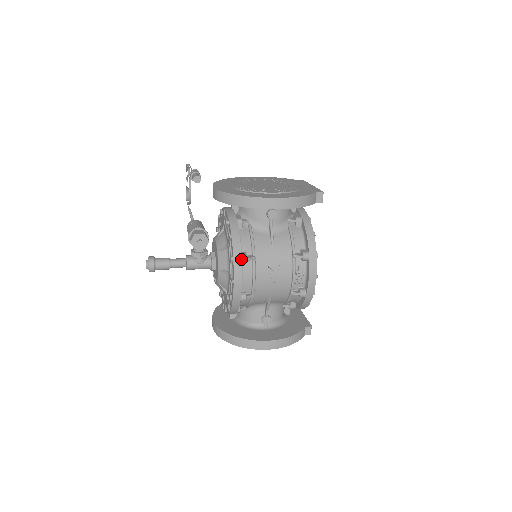
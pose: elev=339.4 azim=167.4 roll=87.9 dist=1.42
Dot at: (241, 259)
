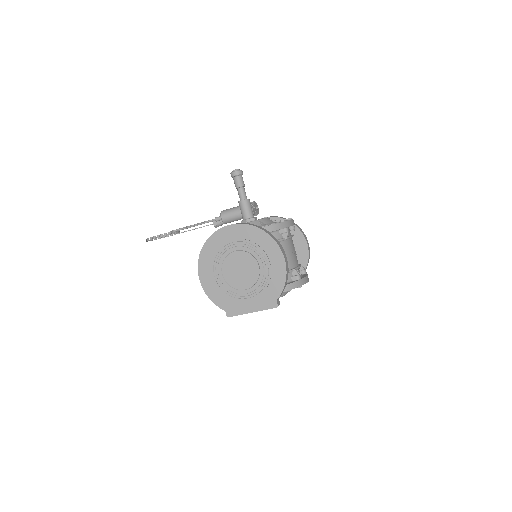
Dot at: occluded
